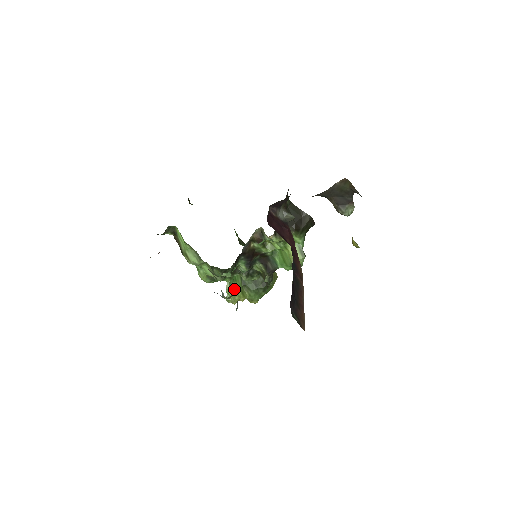
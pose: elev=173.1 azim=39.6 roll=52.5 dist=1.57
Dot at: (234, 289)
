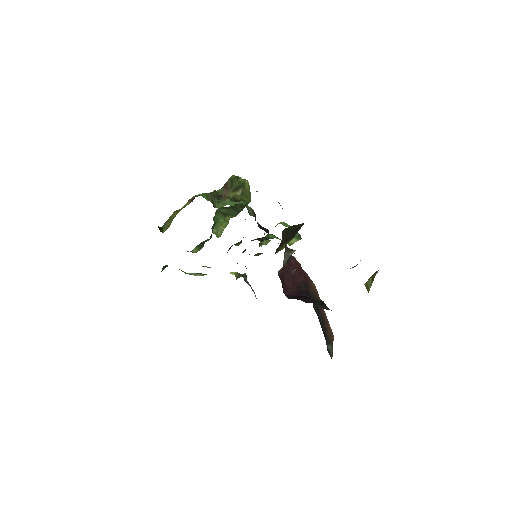
Dot at: (219, 225)
